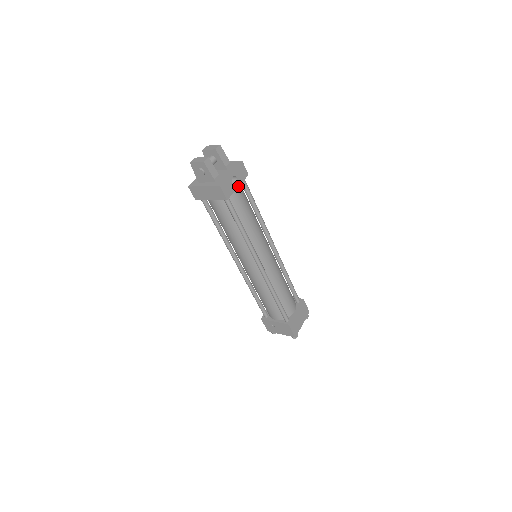
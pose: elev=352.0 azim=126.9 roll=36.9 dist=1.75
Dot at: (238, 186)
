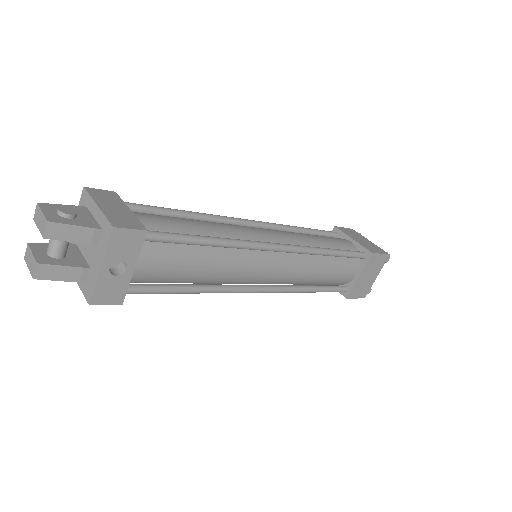
Dot at: (134, 266)
